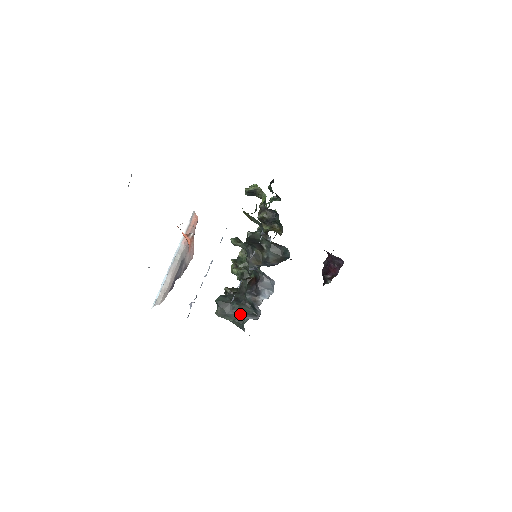
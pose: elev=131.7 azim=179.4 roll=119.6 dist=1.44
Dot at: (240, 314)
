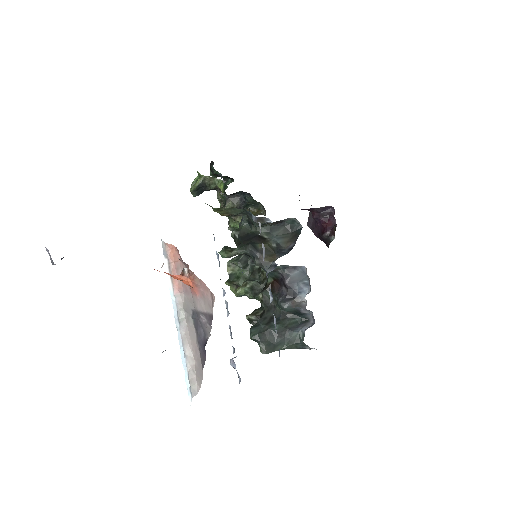
Dot at: (289, 333)
